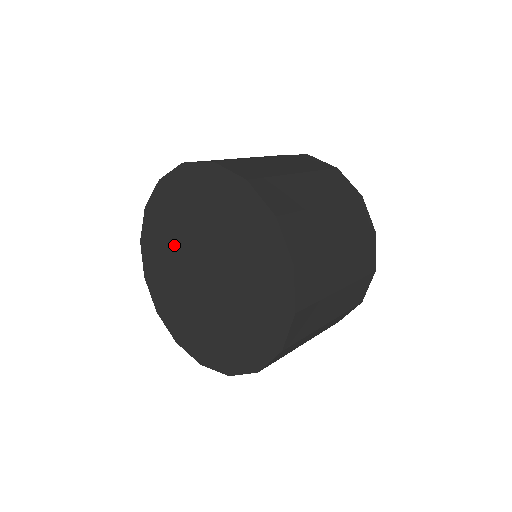
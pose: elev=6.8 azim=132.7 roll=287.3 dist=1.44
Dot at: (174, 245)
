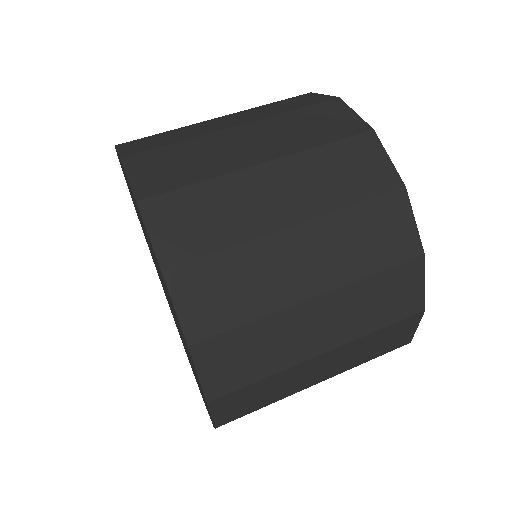
Dot at: occluded
